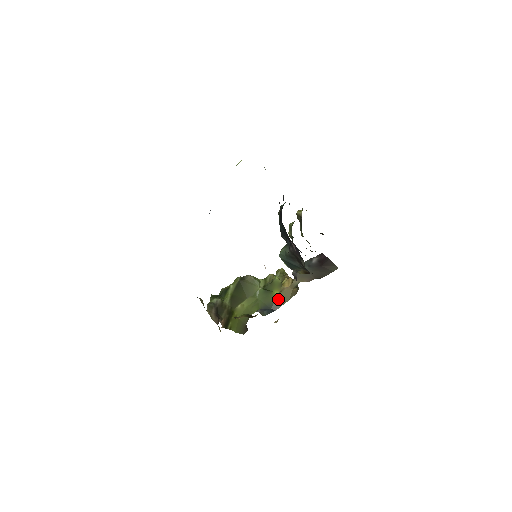
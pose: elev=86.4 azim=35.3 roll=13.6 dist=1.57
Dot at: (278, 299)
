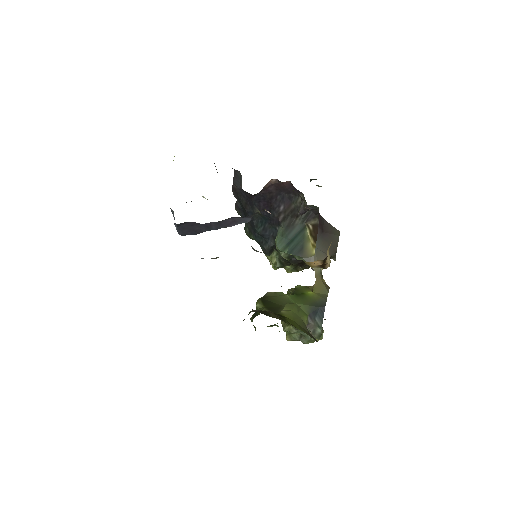
Dot at: (317, 296)
